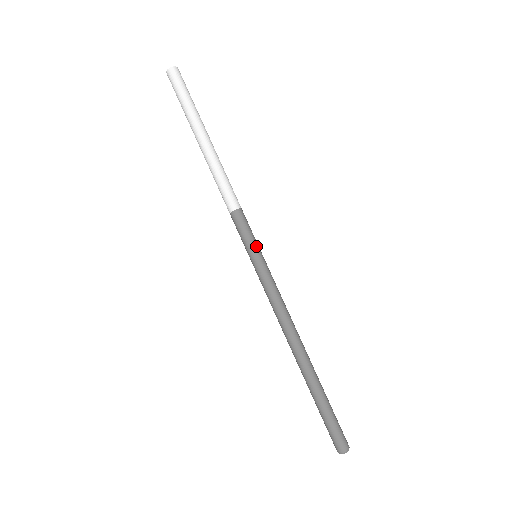
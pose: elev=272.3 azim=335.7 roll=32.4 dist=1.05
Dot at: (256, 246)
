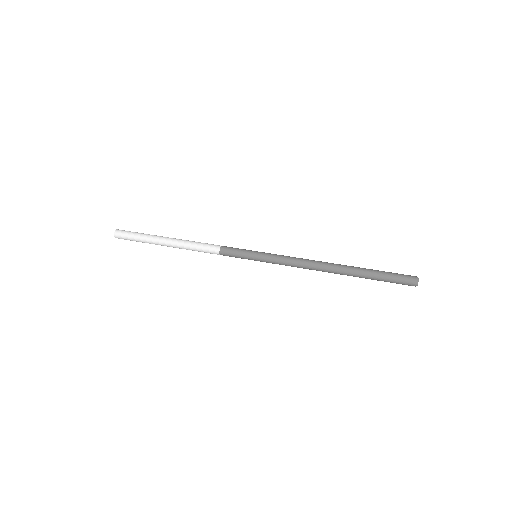
Dot at: (250, 250)
